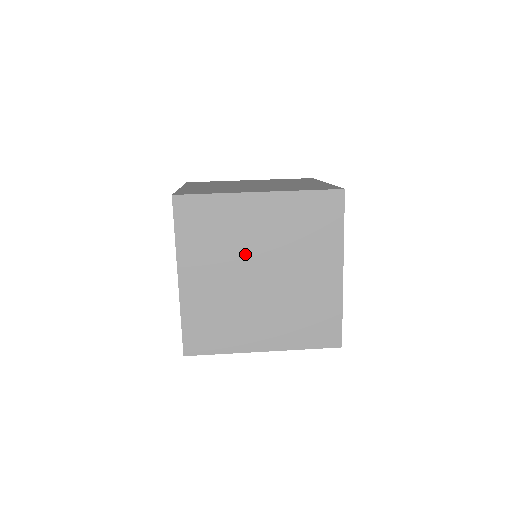
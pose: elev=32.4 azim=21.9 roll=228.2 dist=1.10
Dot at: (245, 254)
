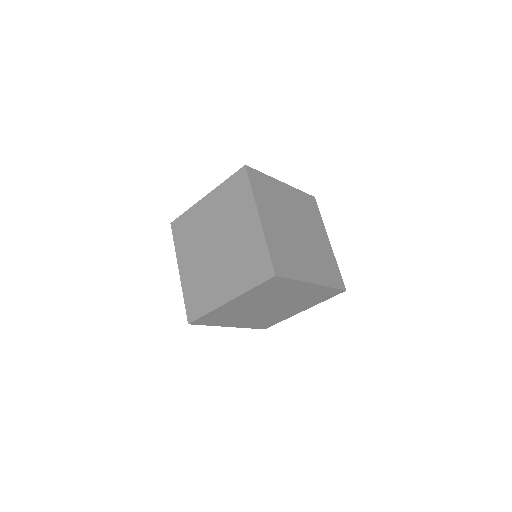
Dot at: (274, 300)
